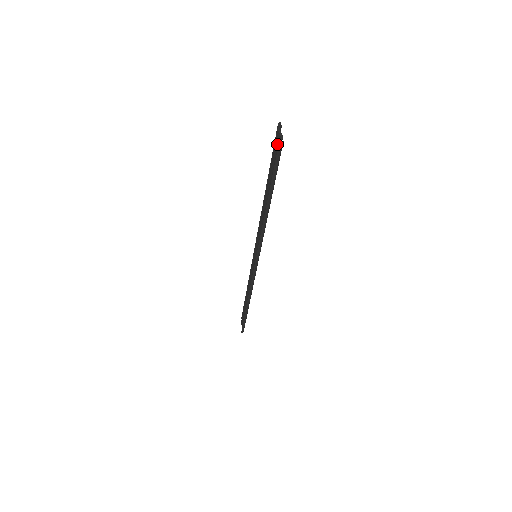
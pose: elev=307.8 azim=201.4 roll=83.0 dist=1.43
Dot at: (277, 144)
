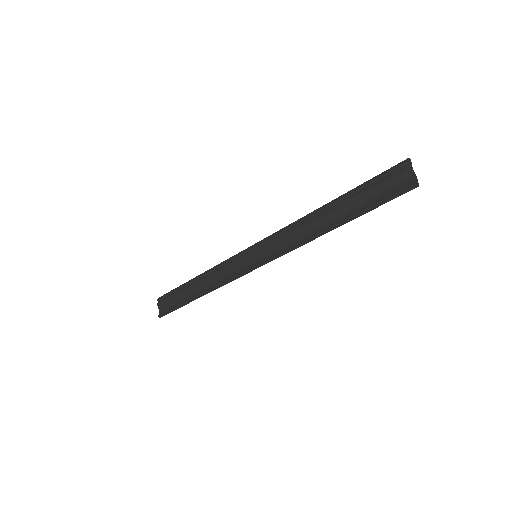
Dot at: (400, 179)
